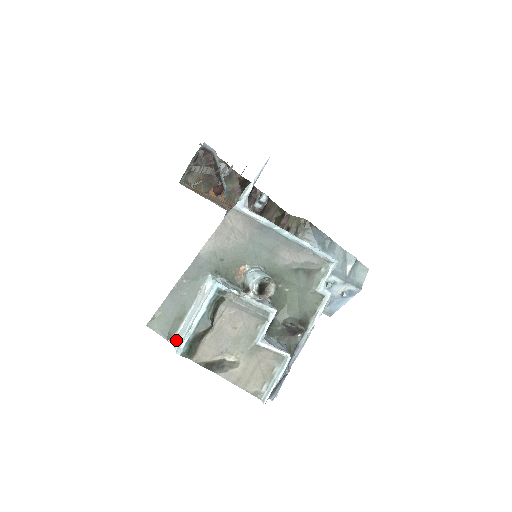
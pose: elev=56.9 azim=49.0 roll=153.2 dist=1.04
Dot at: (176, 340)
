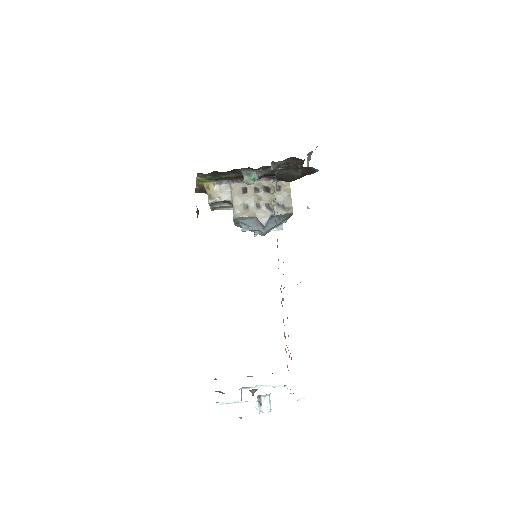
Dot at: (222, 409)
